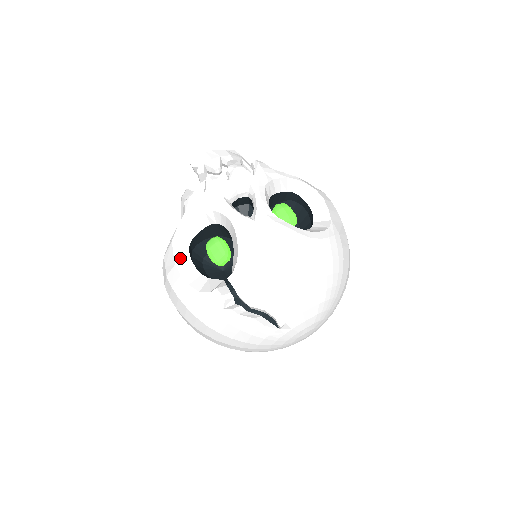
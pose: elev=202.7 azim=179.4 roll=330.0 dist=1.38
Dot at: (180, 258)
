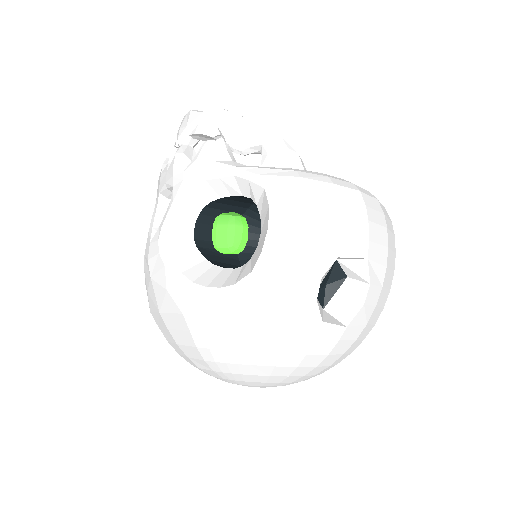
Dot at: occluded
